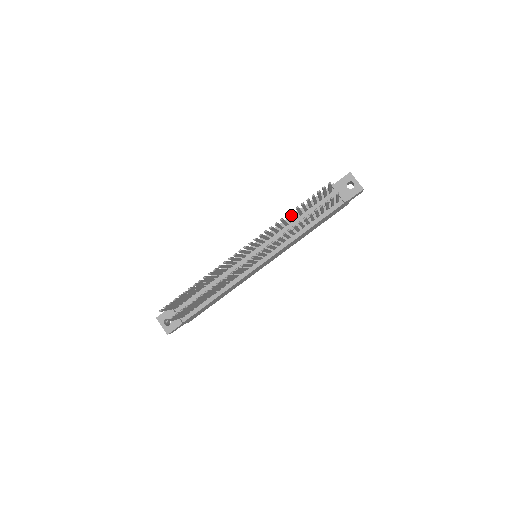
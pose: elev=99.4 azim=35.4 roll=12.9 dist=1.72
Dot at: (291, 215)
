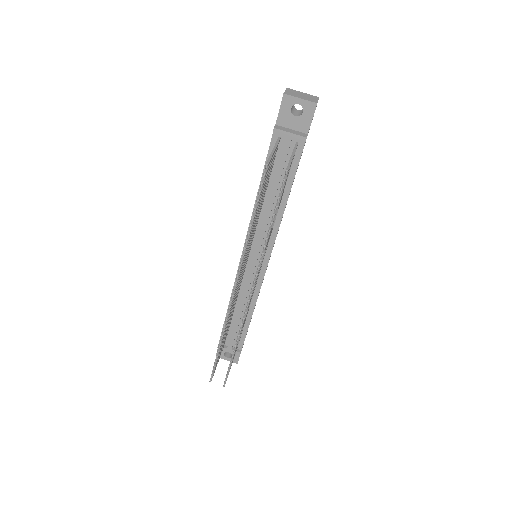
Dot at: (256, 196)
